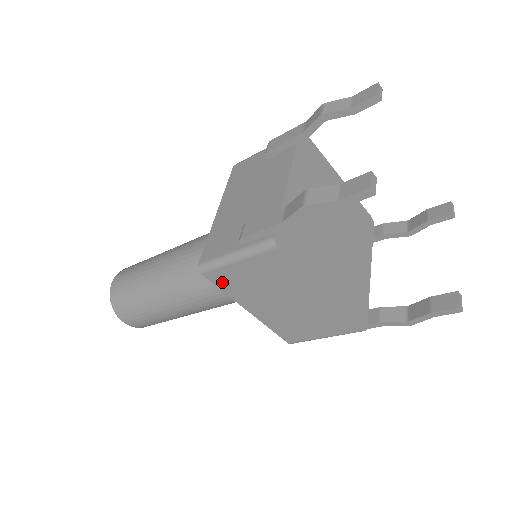
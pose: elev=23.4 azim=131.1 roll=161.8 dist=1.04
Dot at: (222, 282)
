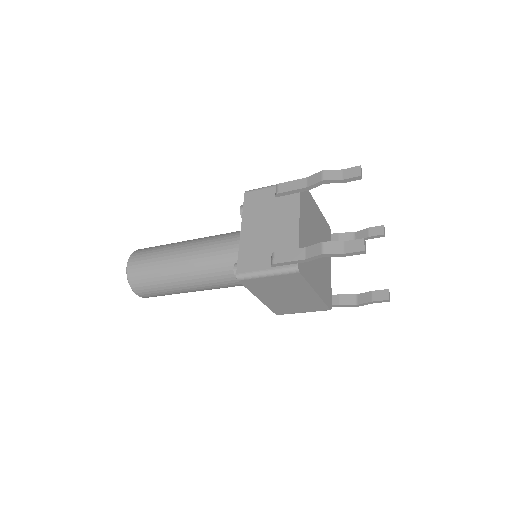
Dot at: (250, 285)
